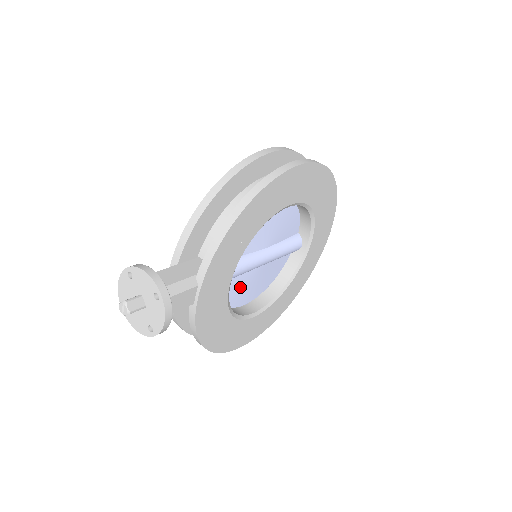
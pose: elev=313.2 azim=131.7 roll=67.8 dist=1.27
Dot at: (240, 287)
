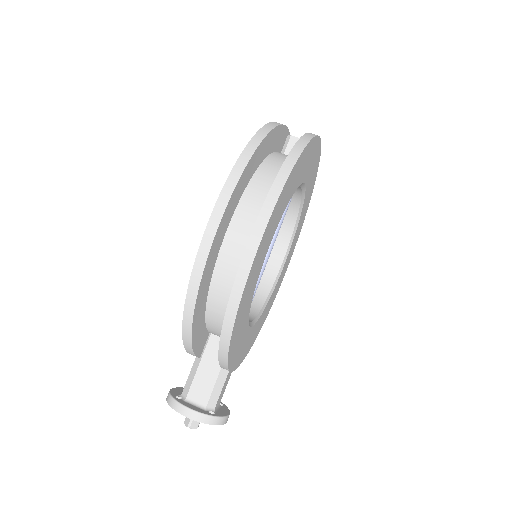
Dot at: occluded
